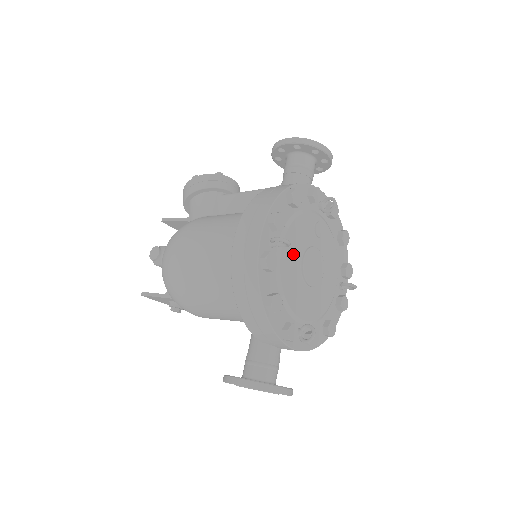
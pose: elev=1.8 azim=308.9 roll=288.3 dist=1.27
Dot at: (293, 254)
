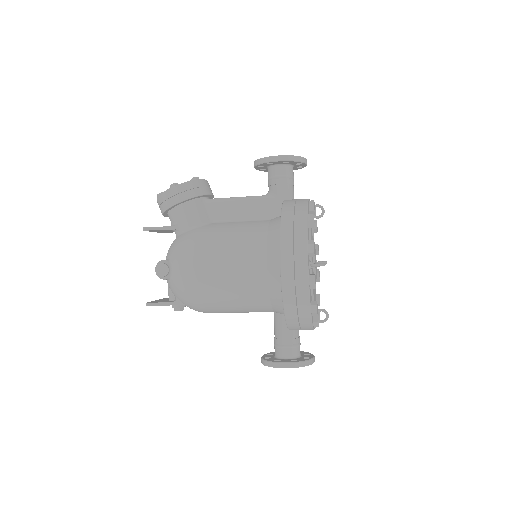
Dot at: occluded
